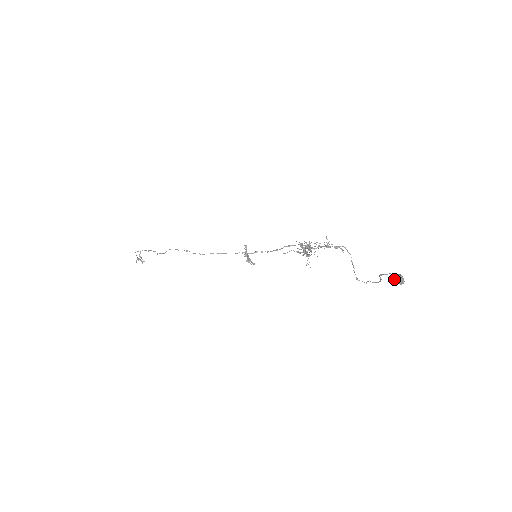
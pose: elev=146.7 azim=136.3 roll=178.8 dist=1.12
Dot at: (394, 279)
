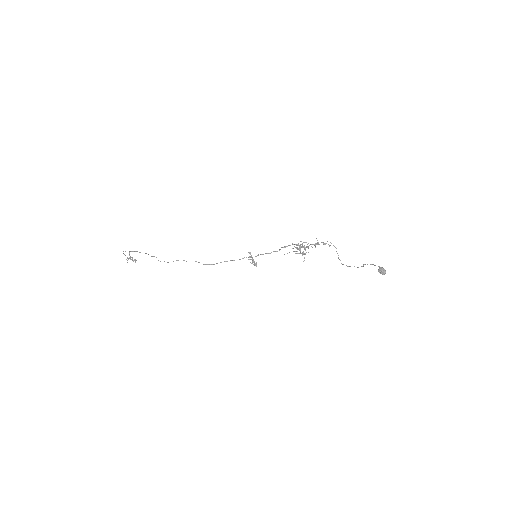
Dot at: (379, 271)
